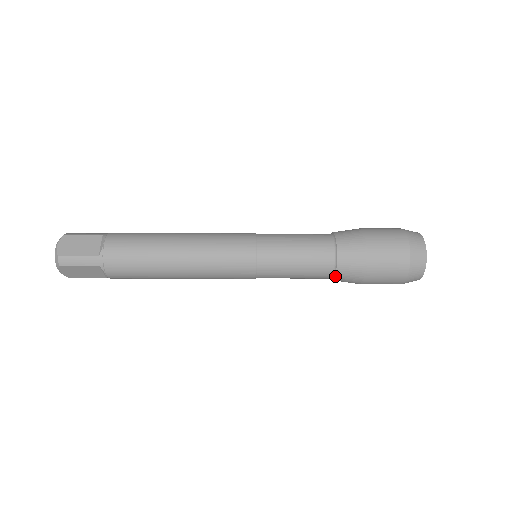
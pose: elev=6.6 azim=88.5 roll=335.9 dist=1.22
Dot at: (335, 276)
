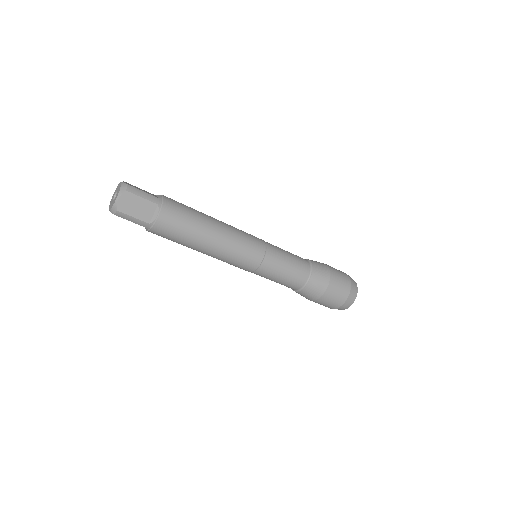
Dot at: (310, 279)
